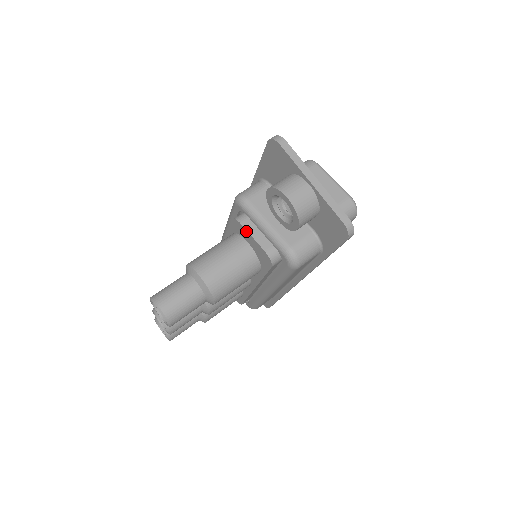
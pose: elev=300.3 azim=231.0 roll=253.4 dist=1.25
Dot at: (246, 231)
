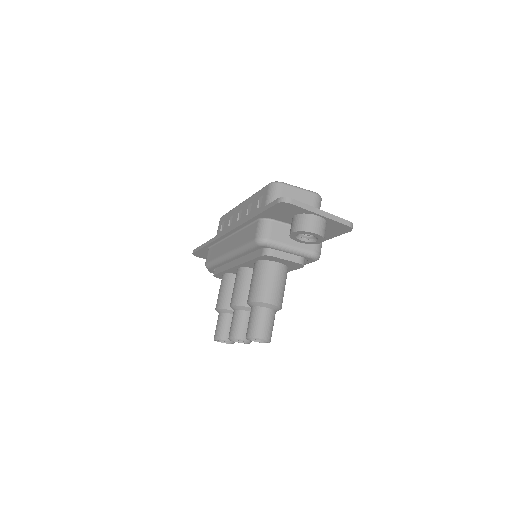
Dot at: (278, 258)
